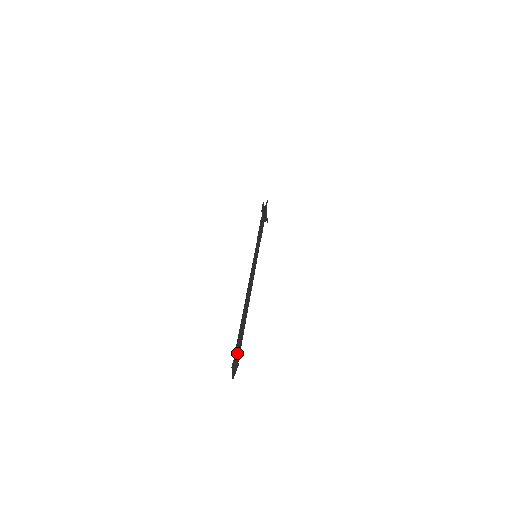
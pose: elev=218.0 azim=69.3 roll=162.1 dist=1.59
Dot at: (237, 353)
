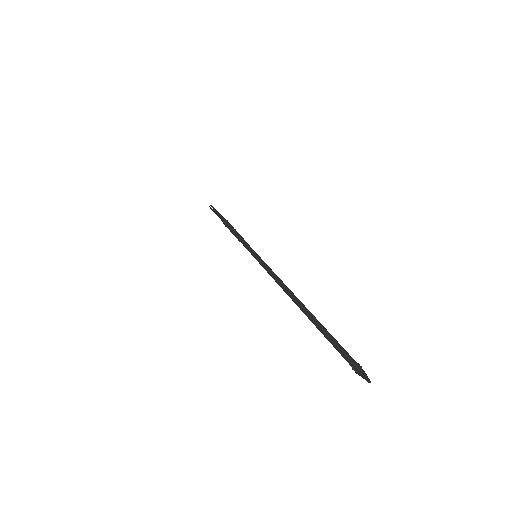
Dot at: (343, 355)
